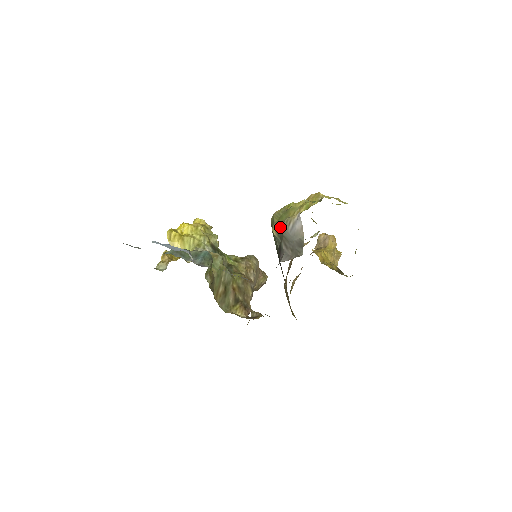
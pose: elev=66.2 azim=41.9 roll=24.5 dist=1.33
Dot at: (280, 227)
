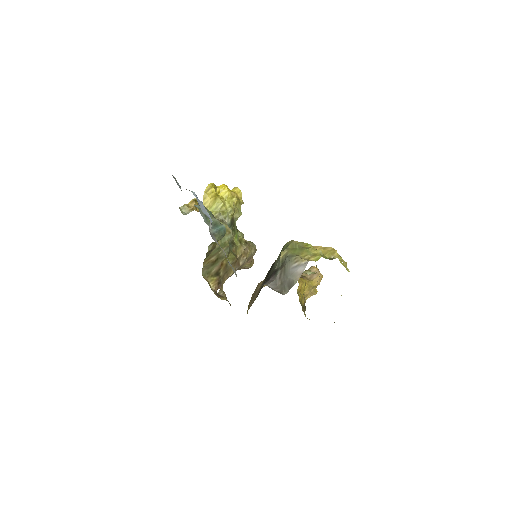
Dot at: (288, 257)
